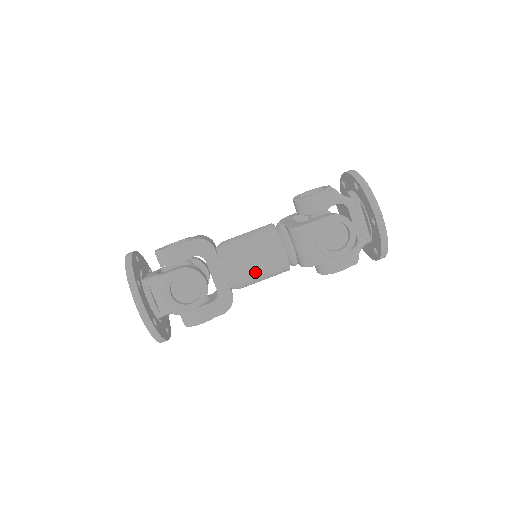
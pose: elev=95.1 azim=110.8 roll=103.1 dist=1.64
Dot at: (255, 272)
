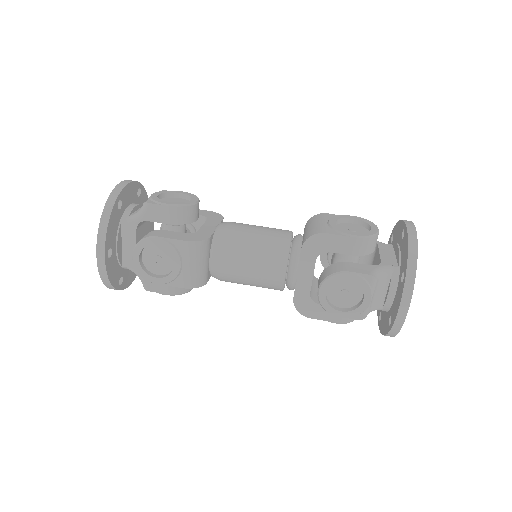
Dot at: (248, 234)
